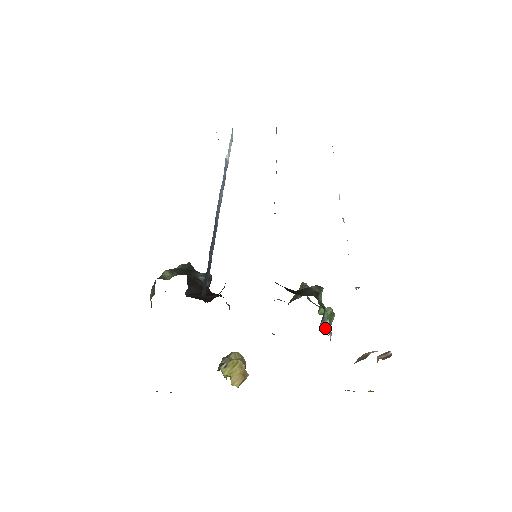
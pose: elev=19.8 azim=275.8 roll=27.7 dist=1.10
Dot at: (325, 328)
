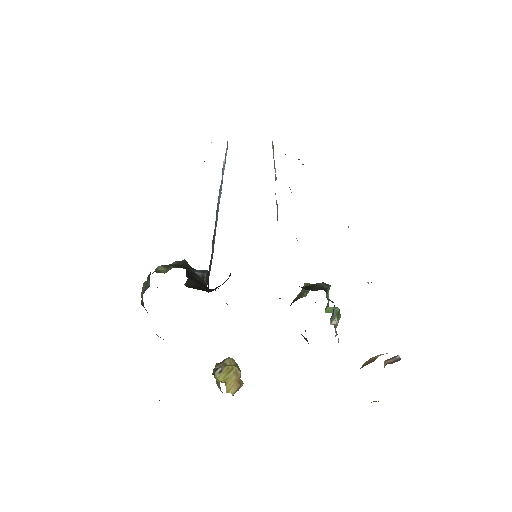
Dot at: (335, 324)
